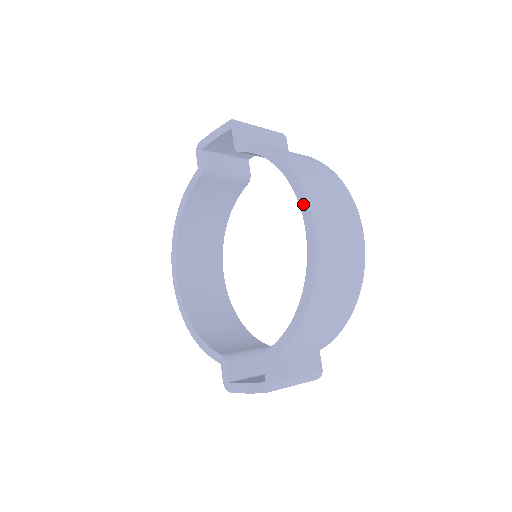
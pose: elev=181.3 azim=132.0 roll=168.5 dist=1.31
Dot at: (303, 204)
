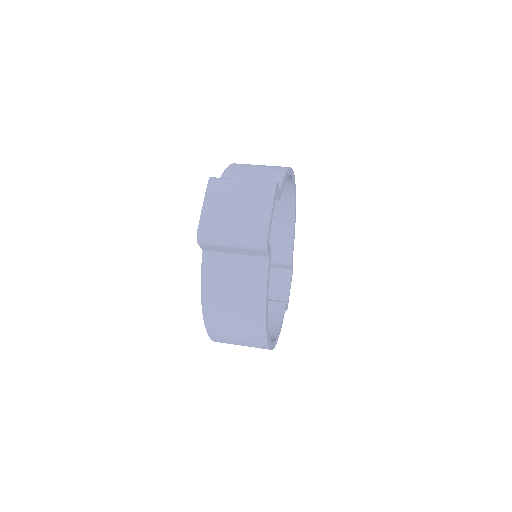
Dot at: occluded
